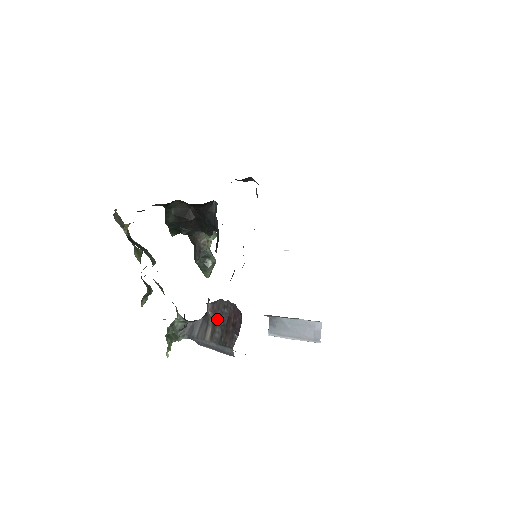
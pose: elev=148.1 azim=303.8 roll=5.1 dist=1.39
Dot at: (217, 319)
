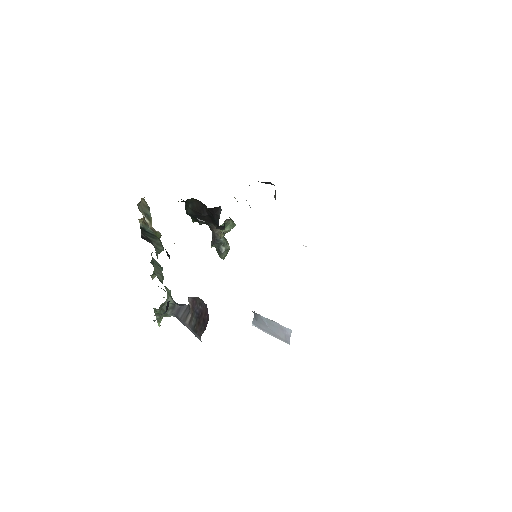
Dot at: (194, 311)
